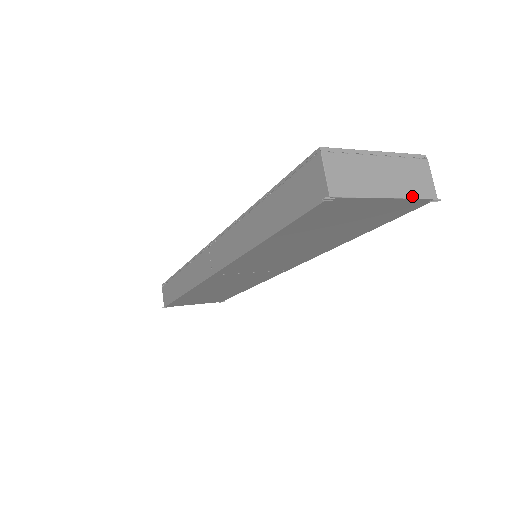
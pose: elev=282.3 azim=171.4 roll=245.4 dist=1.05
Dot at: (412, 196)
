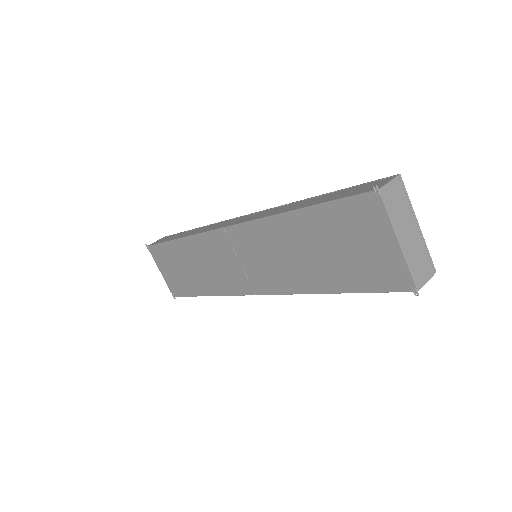
Dot at: (410, 265)
